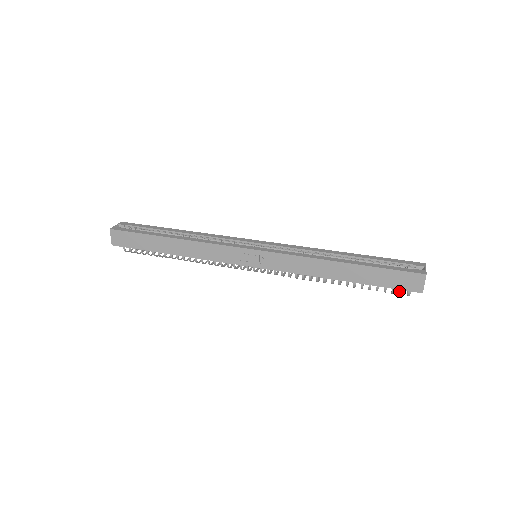
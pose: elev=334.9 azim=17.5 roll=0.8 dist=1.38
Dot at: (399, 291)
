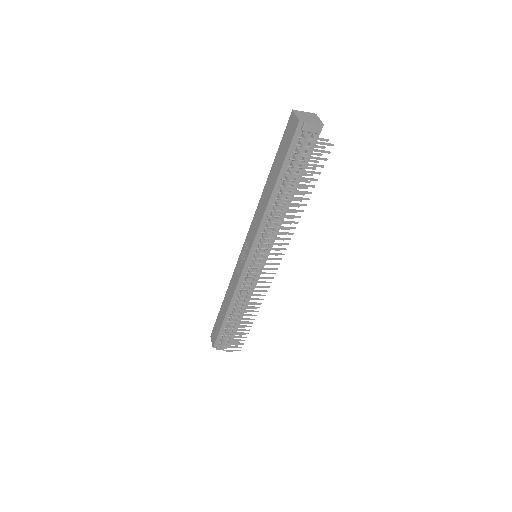
Dot at: occluded
